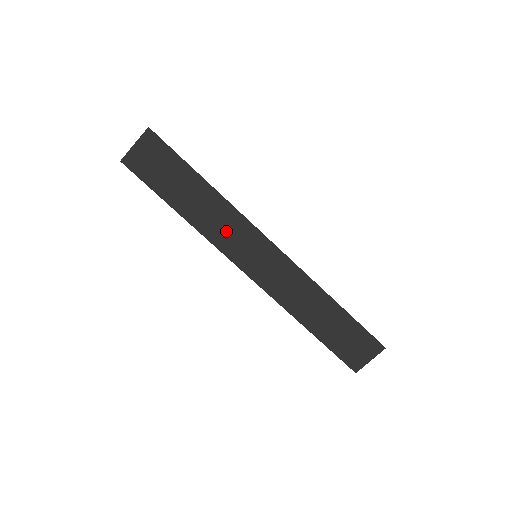
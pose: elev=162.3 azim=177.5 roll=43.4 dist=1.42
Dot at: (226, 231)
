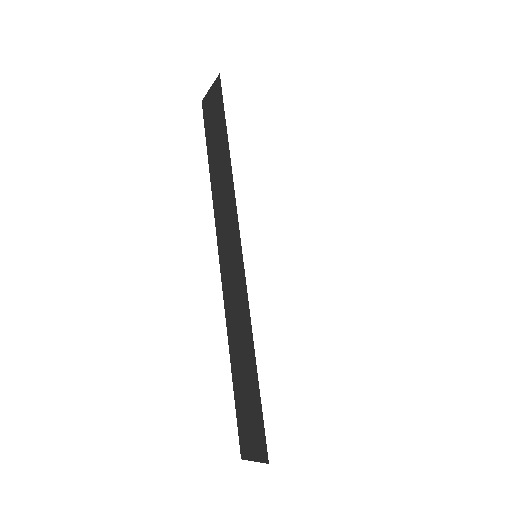
Dot at: (223, 204)
